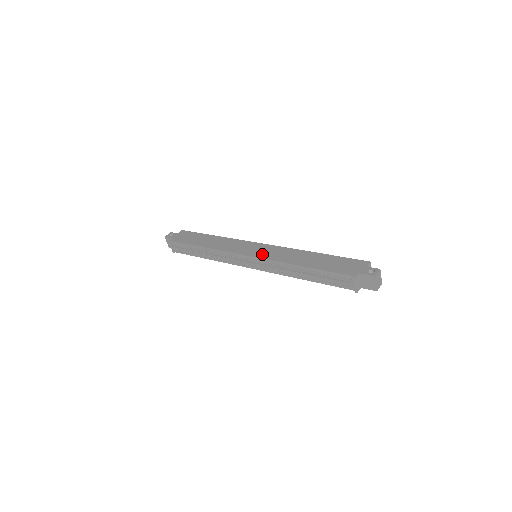
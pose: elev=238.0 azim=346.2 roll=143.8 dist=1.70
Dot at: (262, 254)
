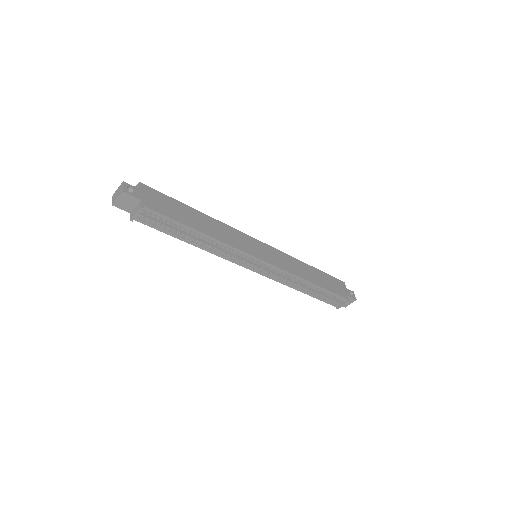
Dot at: (274, 260)
